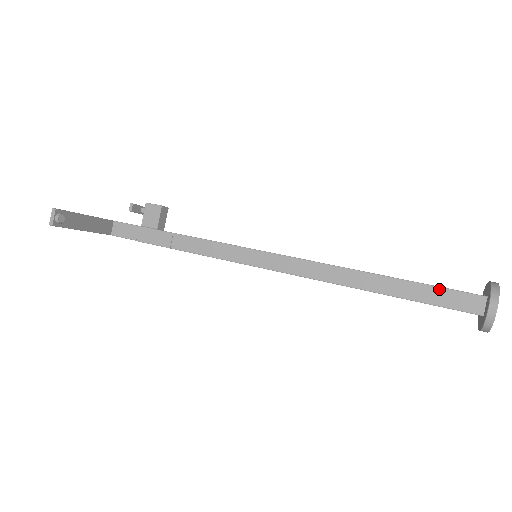
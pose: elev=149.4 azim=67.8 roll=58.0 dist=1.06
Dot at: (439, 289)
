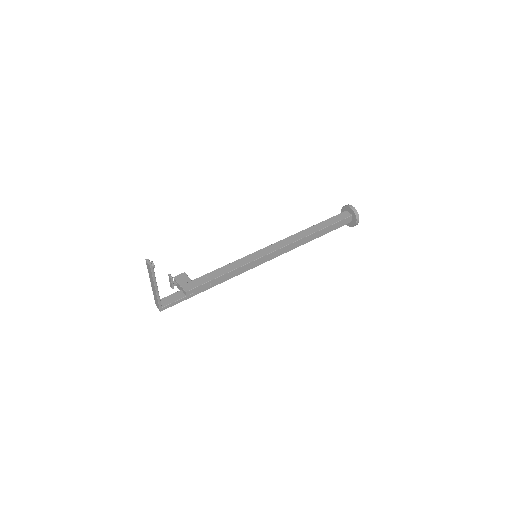
Dot at: (332, 218)
